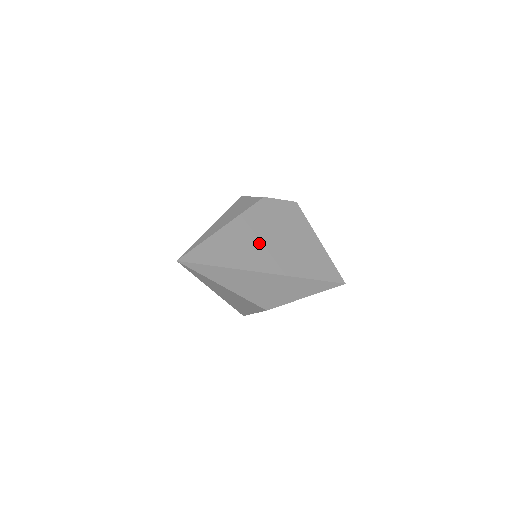
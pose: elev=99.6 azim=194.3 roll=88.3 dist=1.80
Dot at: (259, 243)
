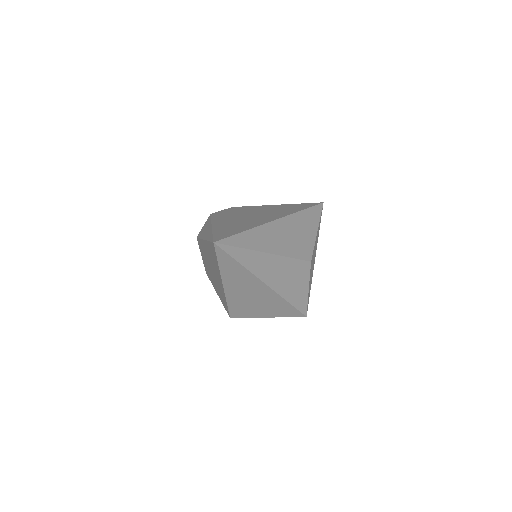
Dot at: (246, 219)
